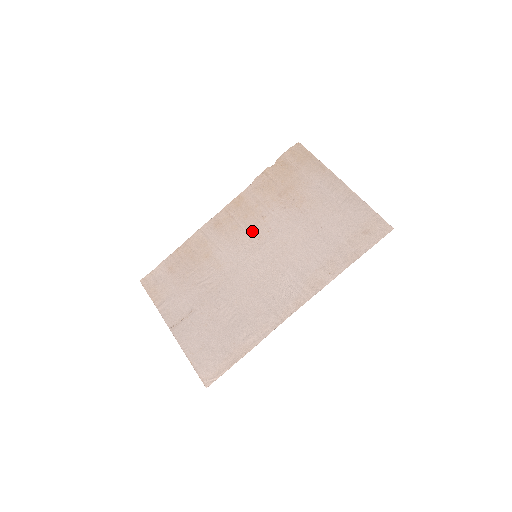
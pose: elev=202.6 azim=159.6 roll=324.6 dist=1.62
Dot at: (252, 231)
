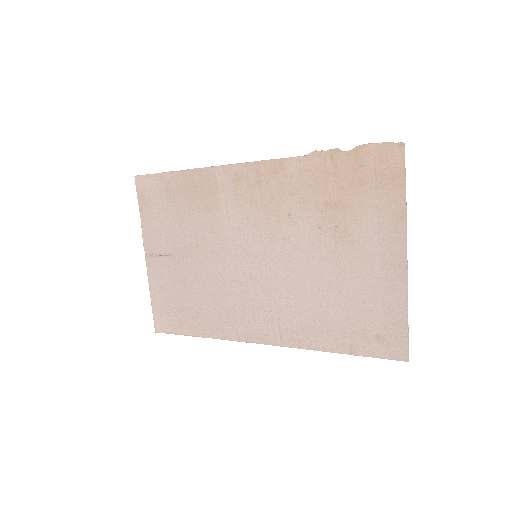
Dot at: (268, 223)
